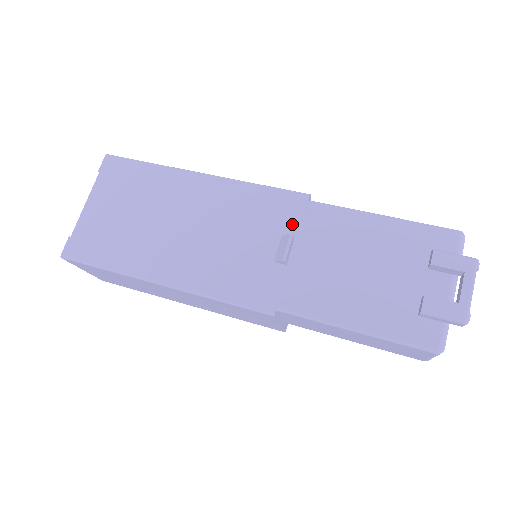
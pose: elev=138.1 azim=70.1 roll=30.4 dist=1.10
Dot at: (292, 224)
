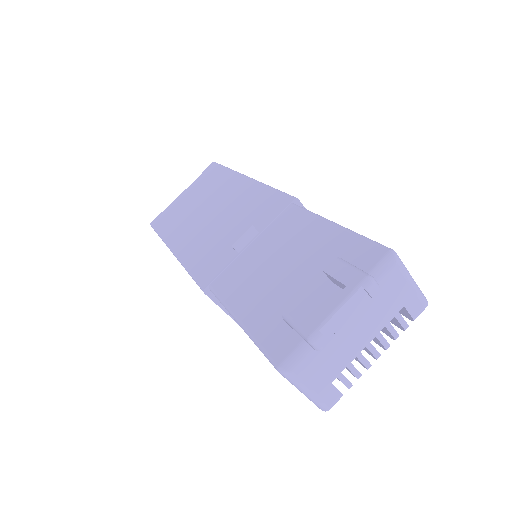
Dot at: (266, 220)
